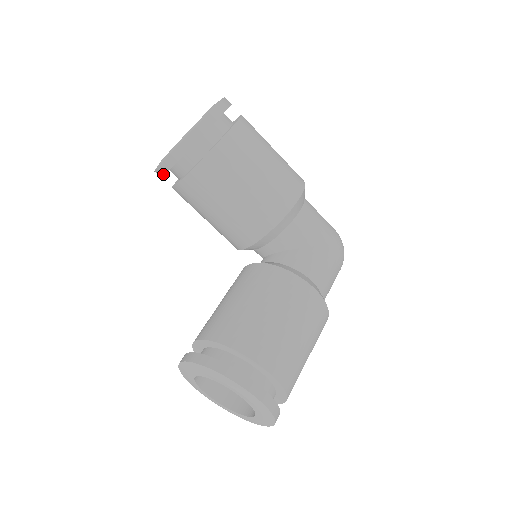
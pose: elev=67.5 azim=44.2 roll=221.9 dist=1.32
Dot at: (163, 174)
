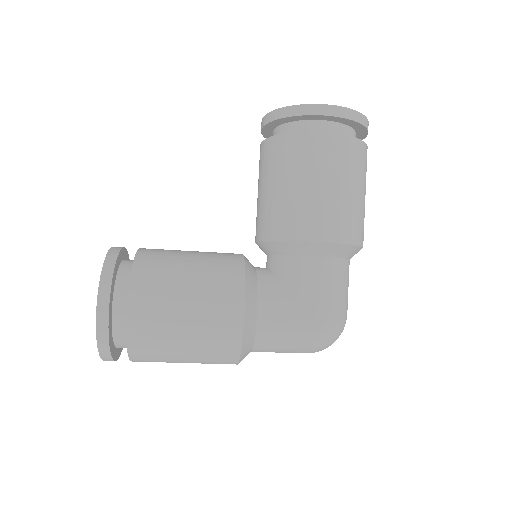
Dot at: (261, 130)
